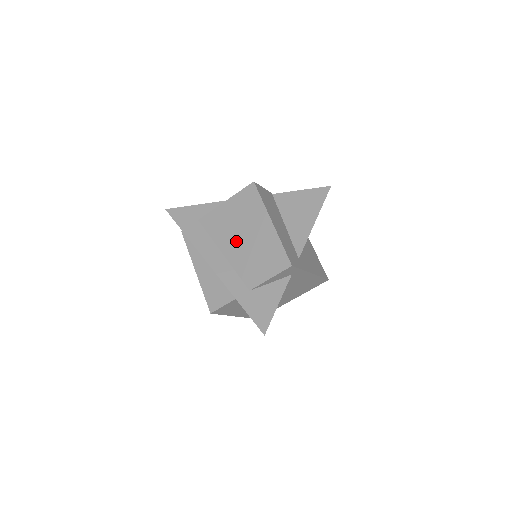
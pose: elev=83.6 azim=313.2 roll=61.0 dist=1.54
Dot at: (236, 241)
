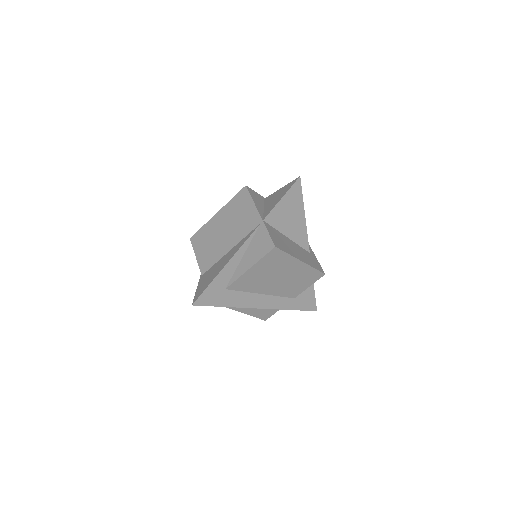
Dot at: (272, 284)
